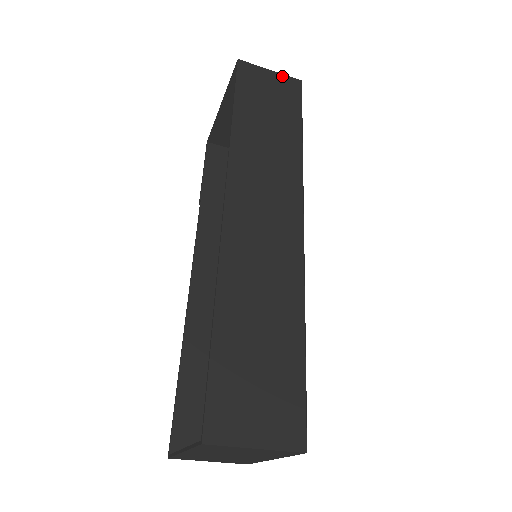
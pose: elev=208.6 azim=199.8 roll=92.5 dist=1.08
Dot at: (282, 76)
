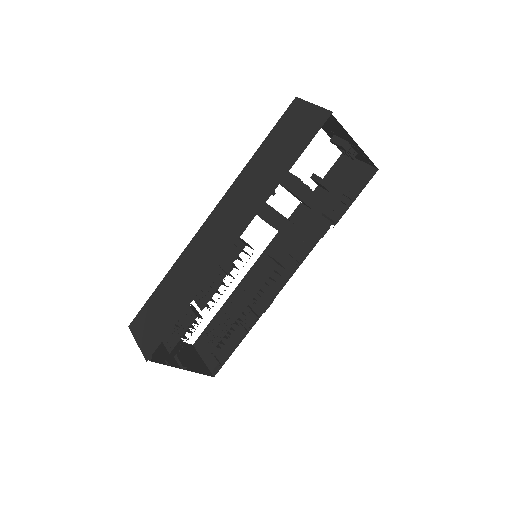
Dot at: (319, 109)
